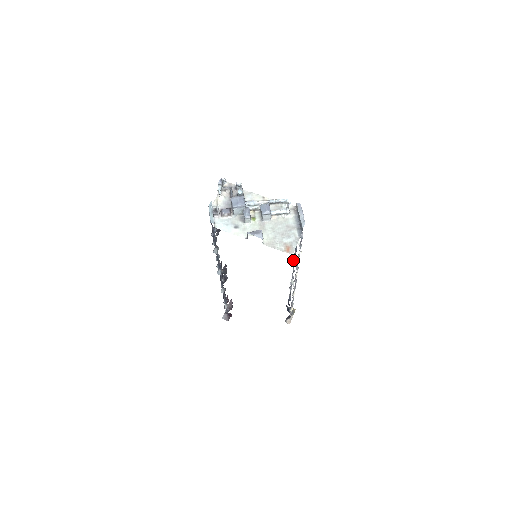
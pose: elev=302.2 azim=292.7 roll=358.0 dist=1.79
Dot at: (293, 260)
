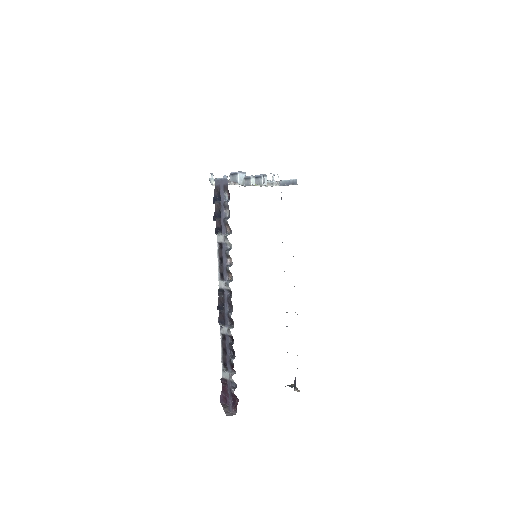
Dot at: occluded
